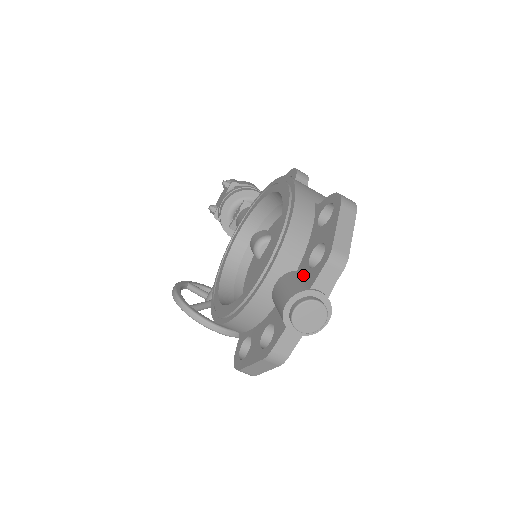
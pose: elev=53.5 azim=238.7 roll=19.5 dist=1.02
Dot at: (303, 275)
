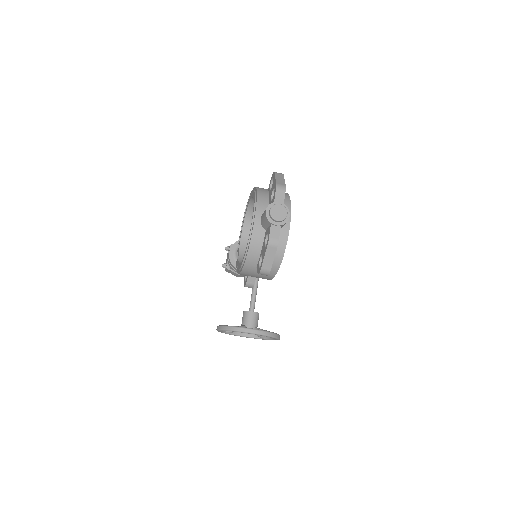
Dot at: occluded
